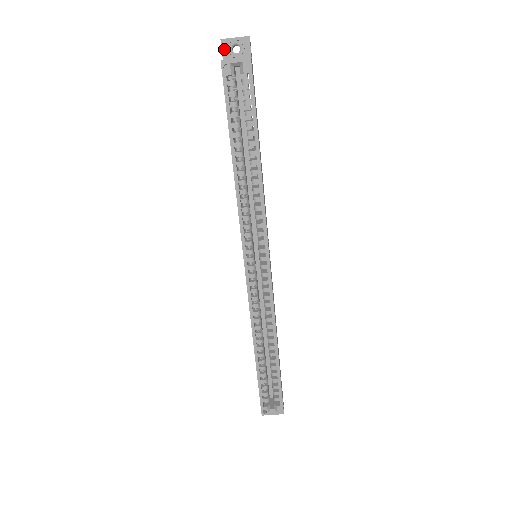
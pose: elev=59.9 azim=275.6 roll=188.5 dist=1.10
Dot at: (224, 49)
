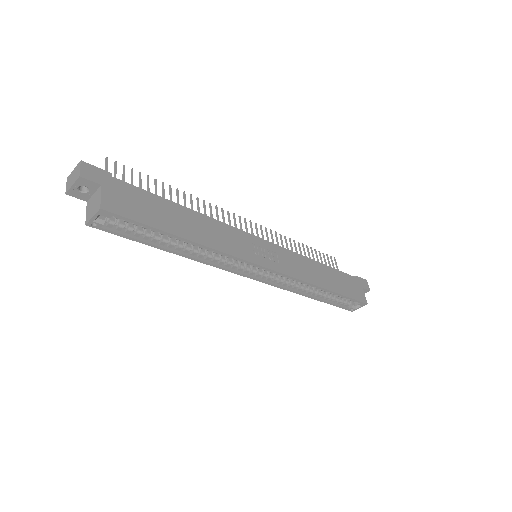
Dot at: (76, 196)
